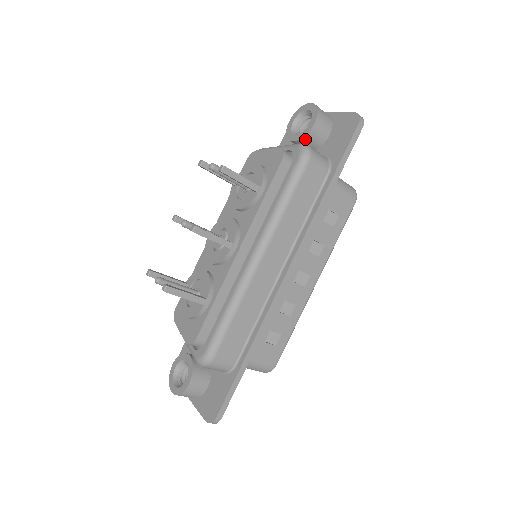
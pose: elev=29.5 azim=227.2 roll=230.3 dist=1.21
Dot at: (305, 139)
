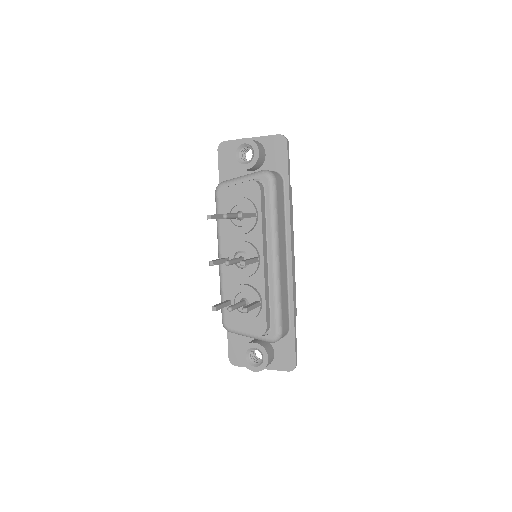
Dot at: (255, 165)
